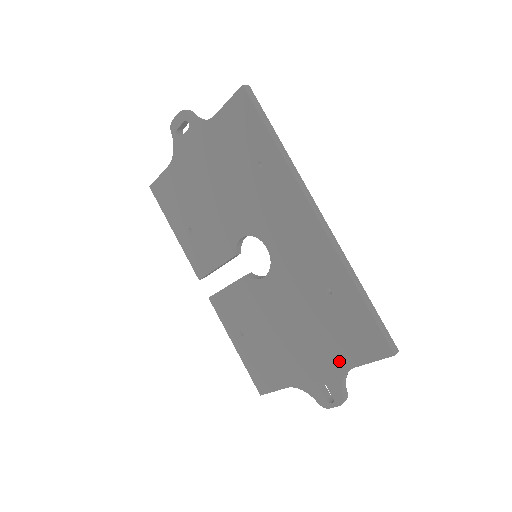
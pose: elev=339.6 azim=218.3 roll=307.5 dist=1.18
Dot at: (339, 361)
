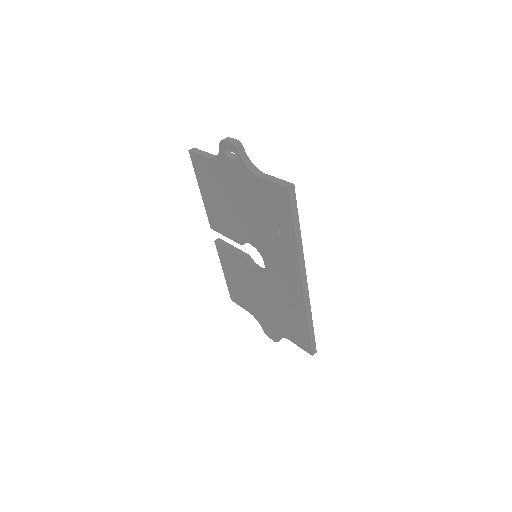
Dot at: (283, 332)
